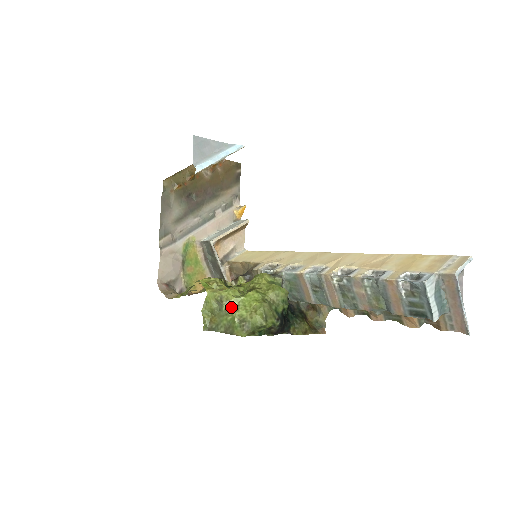
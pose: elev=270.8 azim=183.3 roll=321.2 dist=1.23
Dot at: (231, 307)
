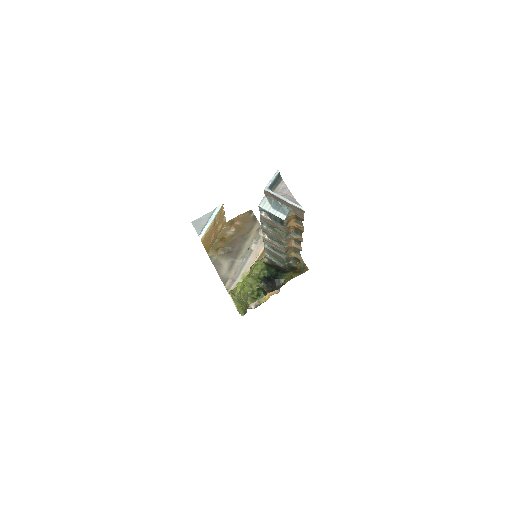
Dot at: (238, 293)
